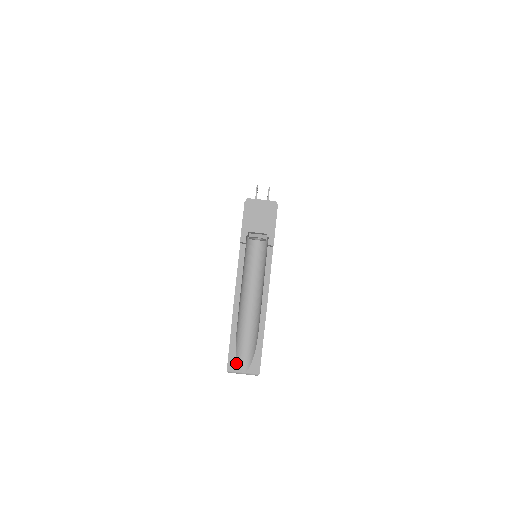
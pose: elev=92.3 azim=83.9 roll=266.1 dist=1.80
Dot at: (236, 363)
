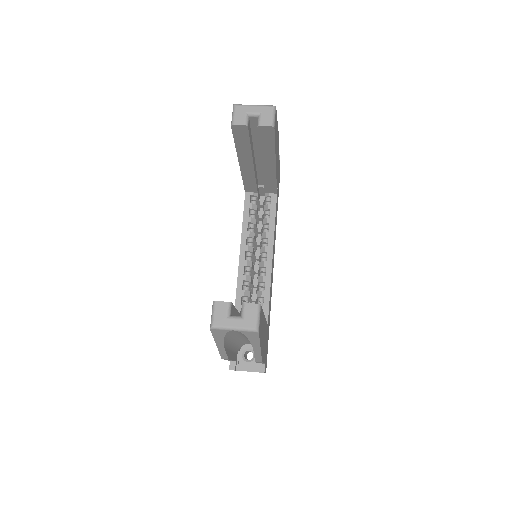
Dot at: occluded
